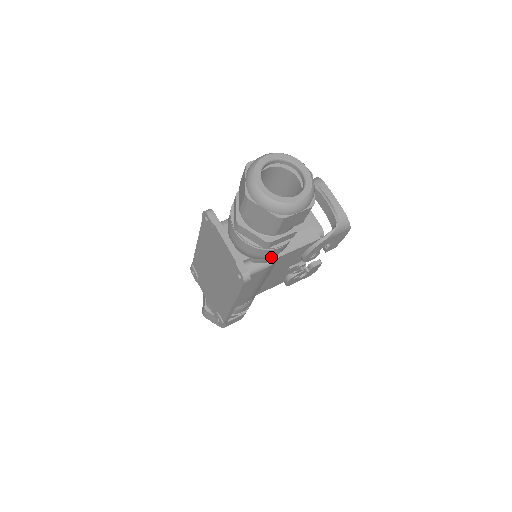
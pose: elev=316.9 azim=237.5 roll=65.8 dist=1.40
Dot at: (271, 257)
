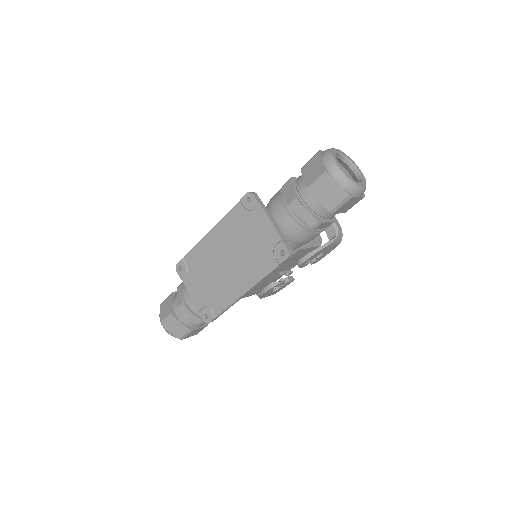
Dot at: (300, 245)
